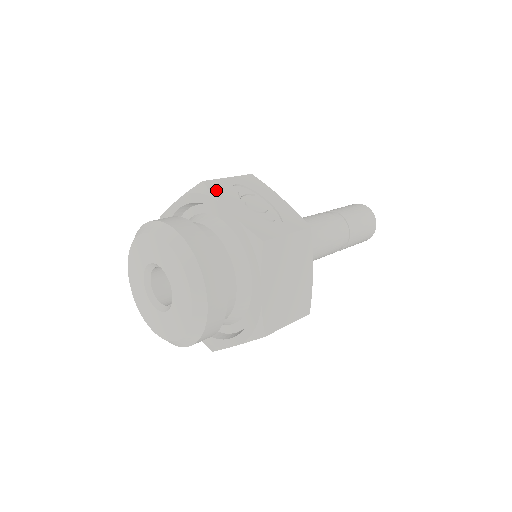
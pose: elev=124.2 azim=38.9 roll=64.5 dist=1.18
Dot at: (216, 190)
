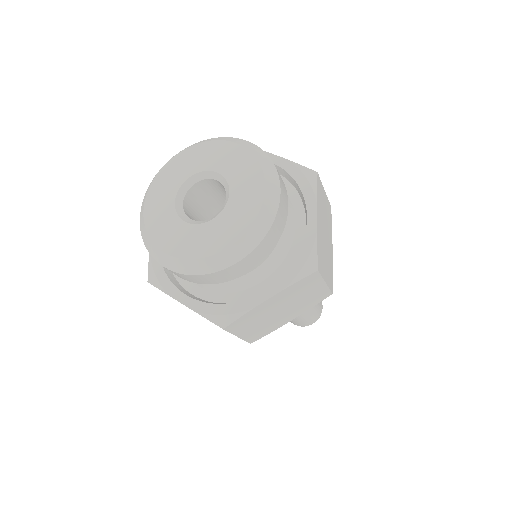
Dot at: occluded
